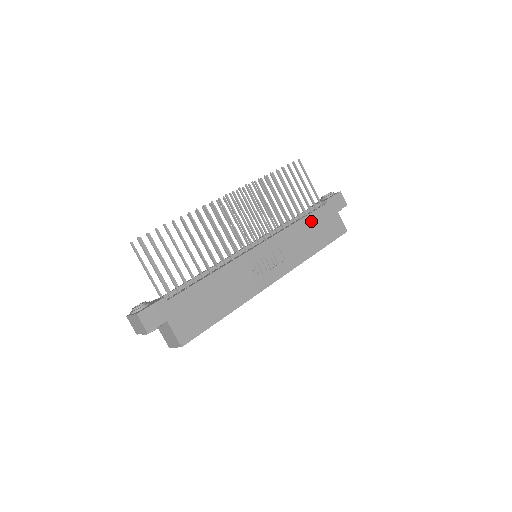
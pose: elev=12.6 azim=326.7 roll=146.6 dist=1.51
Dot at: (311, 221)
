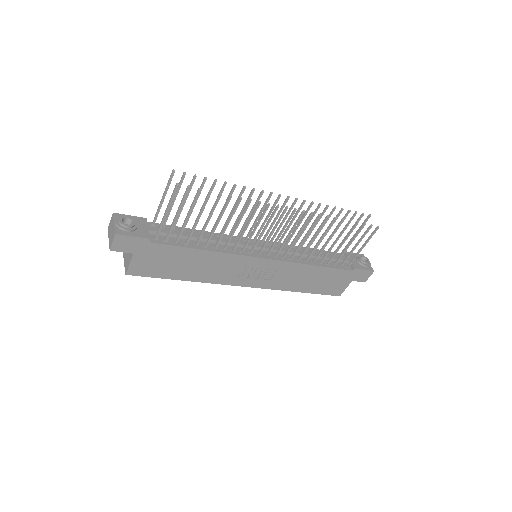
Dot at: (324, 272)
